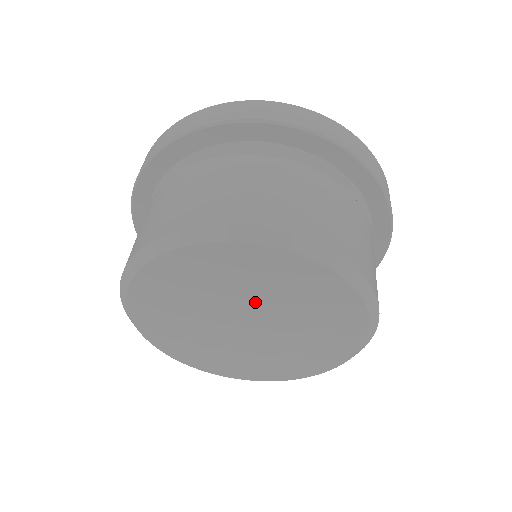
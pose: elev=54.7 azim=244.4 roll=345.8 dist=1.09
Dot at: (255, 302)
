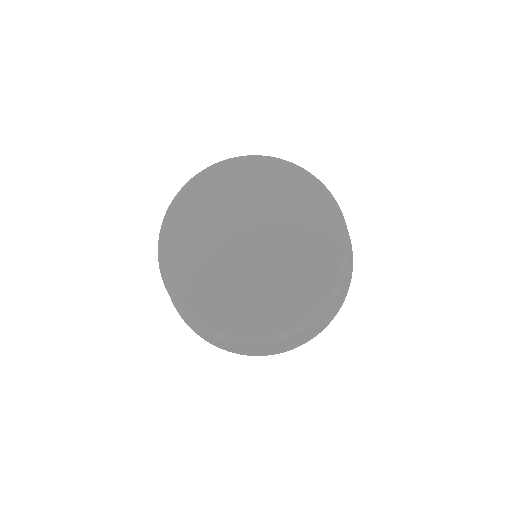
Dot at: (253, 215)
